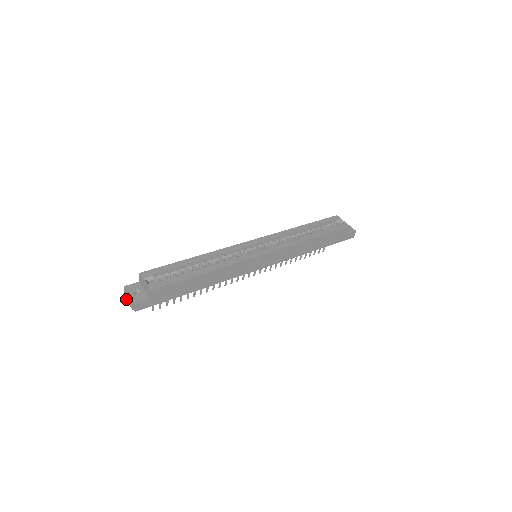
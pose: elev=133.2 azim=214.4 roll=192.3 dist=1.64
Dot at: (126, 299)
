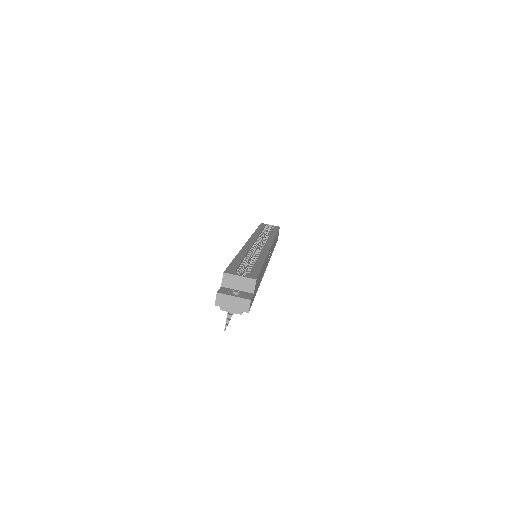
Dot at: (222, 309)
